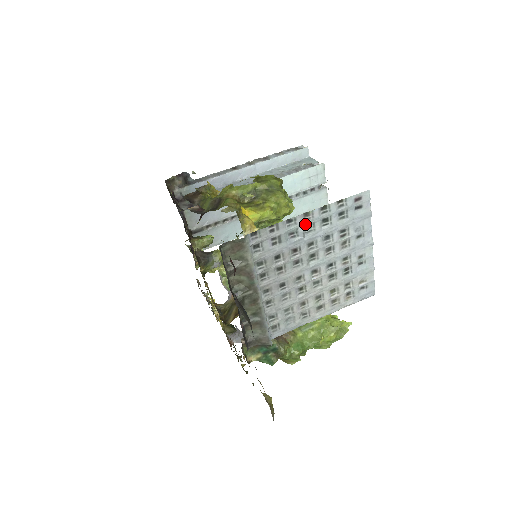
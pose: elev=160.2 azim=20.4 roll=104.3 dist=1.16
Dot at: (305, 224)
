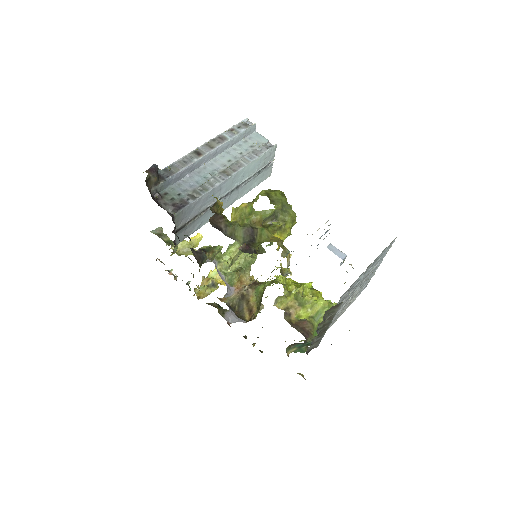
Dot at: occluded
